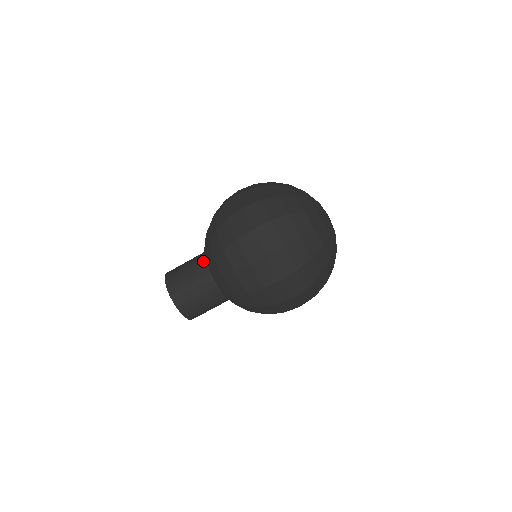
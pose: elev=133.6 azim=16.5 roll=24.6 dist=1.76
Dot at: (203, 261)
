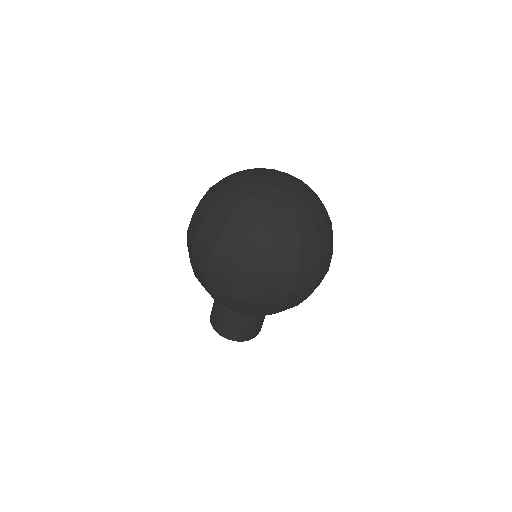
Dot at: occluded
